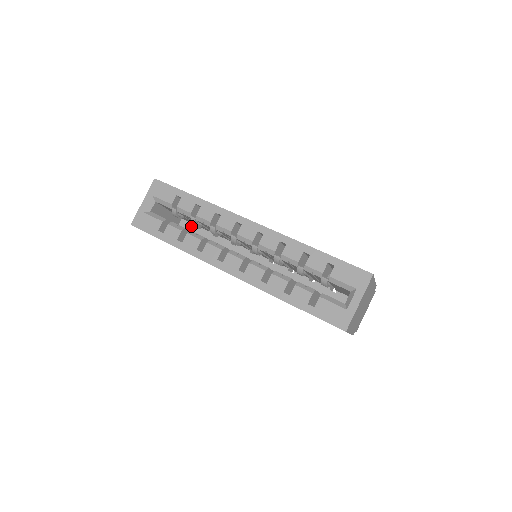
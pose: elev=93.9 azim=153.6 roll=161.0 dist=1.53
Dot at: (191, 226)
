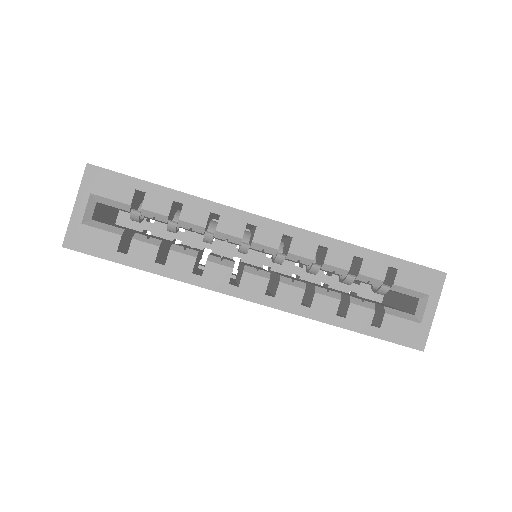
Dot at: occluded
